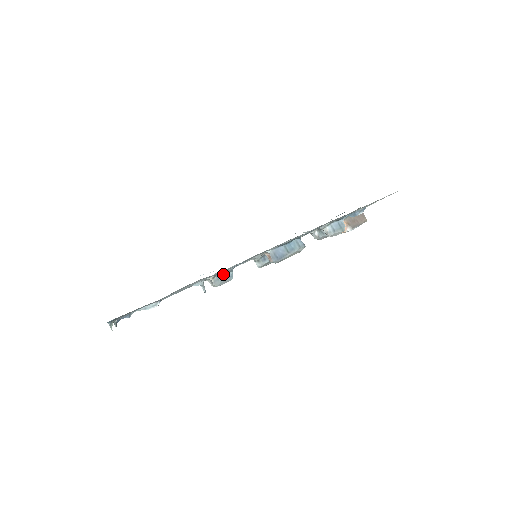
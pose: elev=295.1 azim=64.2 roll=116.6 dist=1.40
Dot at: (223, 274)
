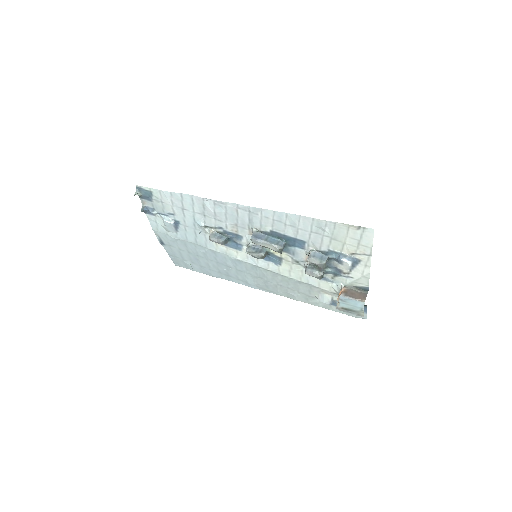
Dot at: (220, 235)
